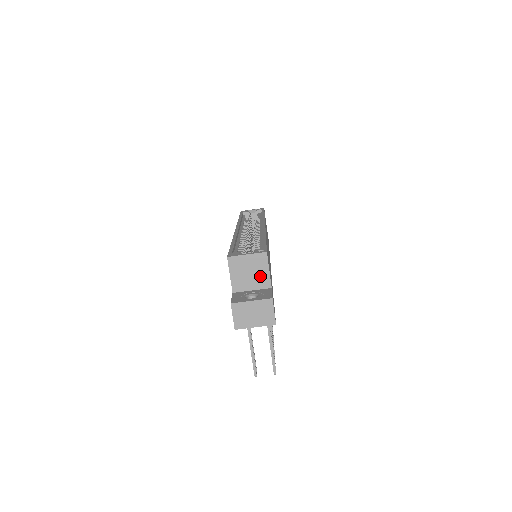
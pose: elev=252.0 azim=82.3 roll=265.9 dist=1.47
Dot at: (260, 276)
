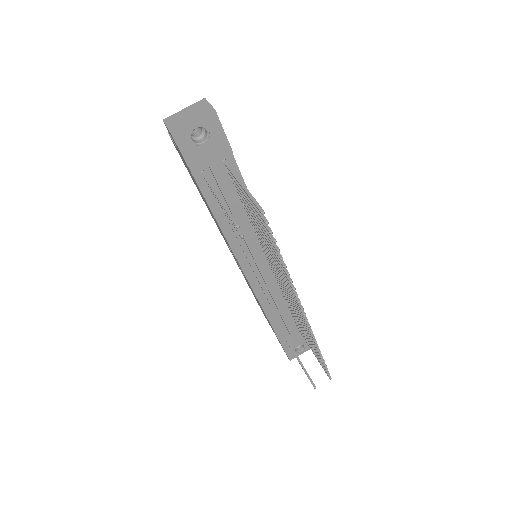
Dot at: occluded
